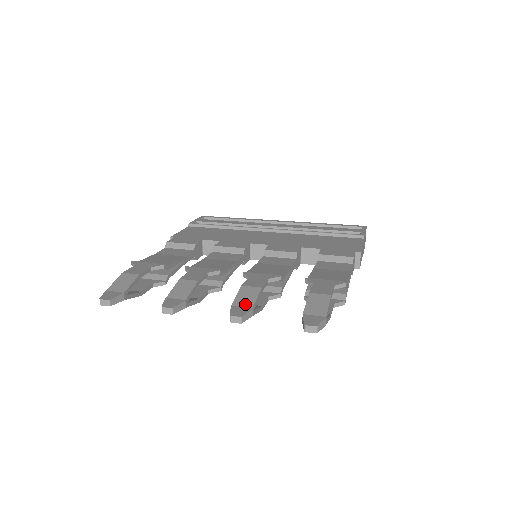
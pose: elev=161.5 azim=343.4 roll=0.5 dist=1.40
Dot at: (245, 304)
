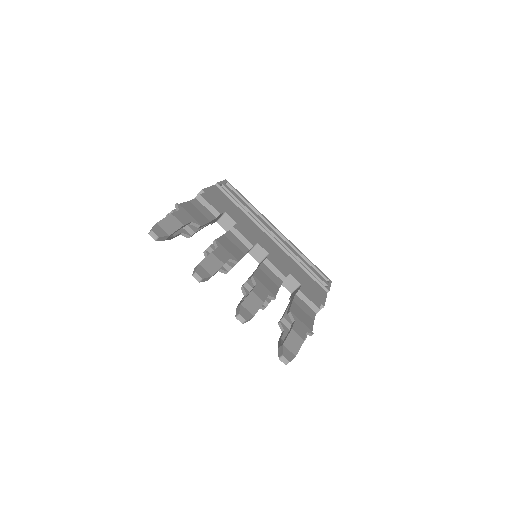
Dot at: (250, 309)
